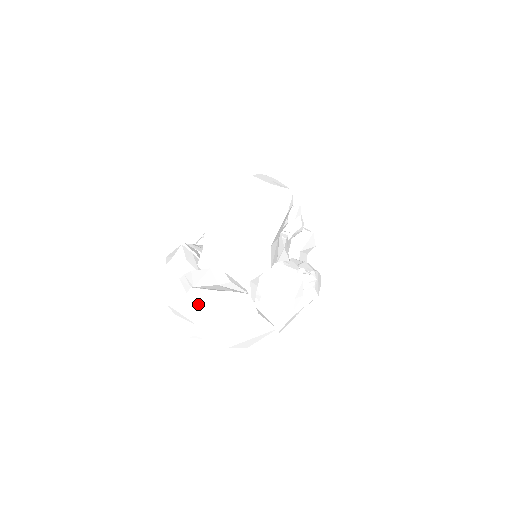
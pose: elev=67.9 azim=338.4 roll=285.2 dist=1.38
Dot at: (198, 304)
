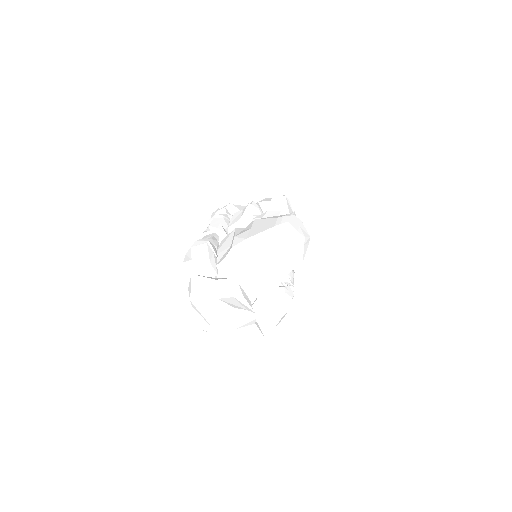
Dot at: (217, 311)
